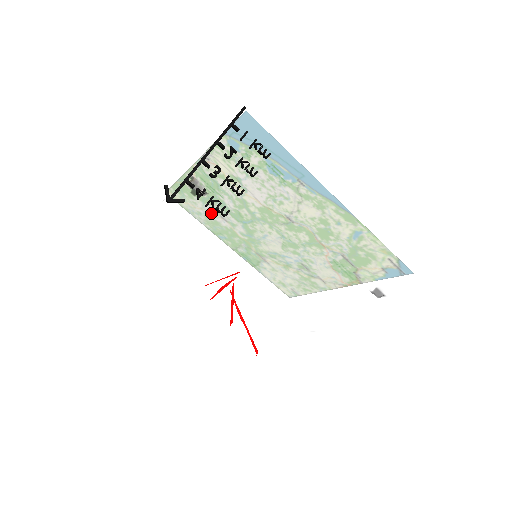
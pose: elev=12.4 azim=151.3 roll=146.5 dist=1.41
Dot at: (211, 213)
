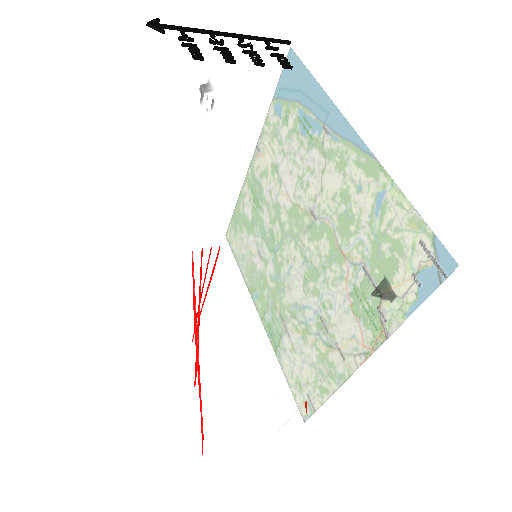
Dot at: (214, 141)
